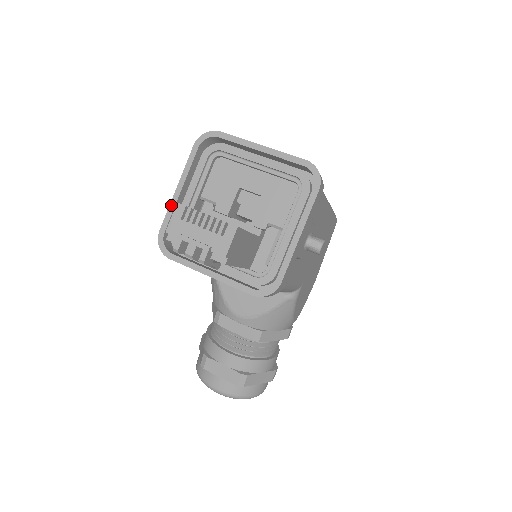
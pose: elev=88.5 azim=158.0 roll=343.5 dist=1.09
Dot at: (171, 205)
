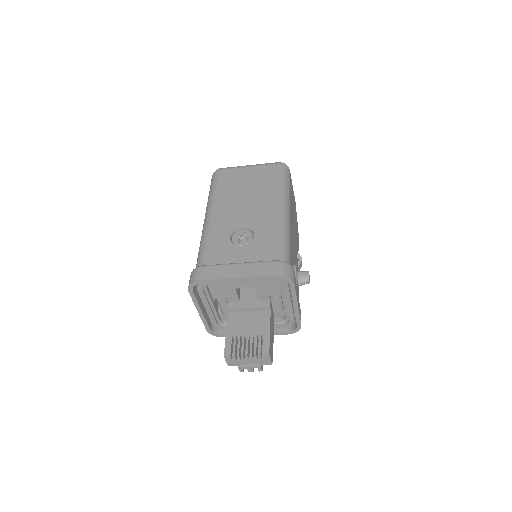
Dot at: (202, 319)
